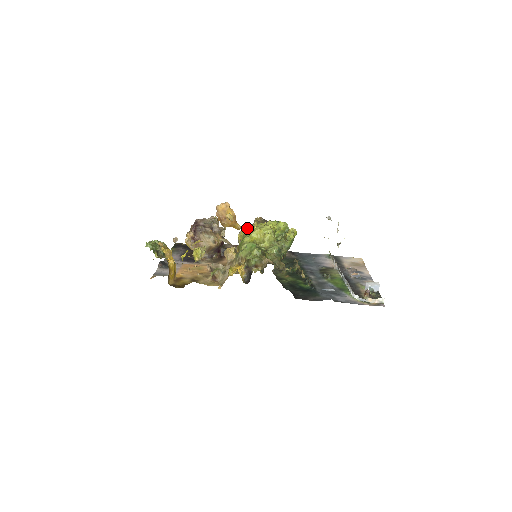
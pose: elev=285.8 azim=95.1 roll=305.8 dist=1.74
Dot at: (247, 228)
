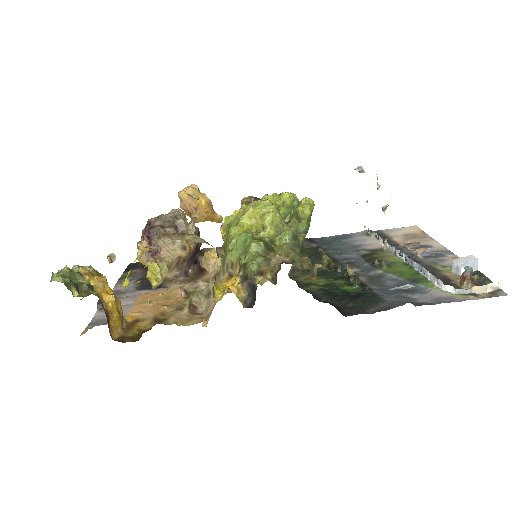
Dot at: occluded
